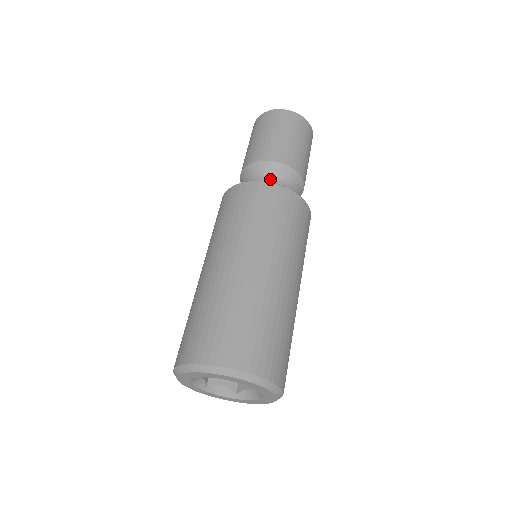
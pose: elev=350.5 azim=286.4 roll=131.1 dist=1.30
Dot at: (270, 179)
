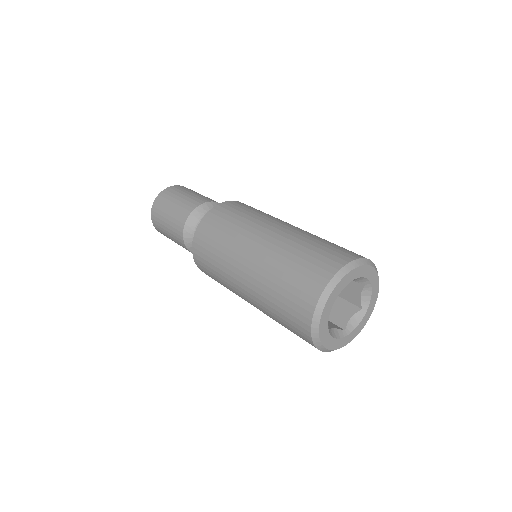
Dot at: occluded
